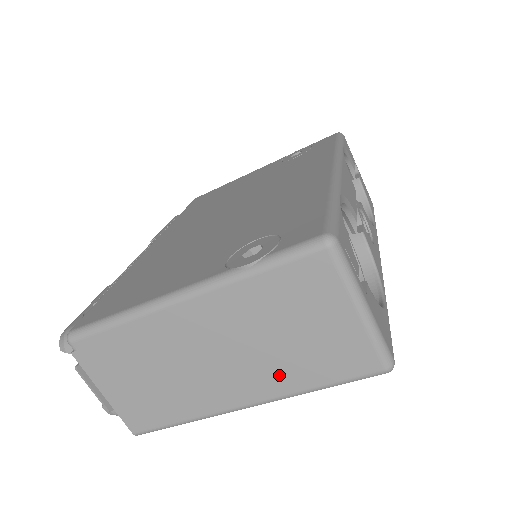
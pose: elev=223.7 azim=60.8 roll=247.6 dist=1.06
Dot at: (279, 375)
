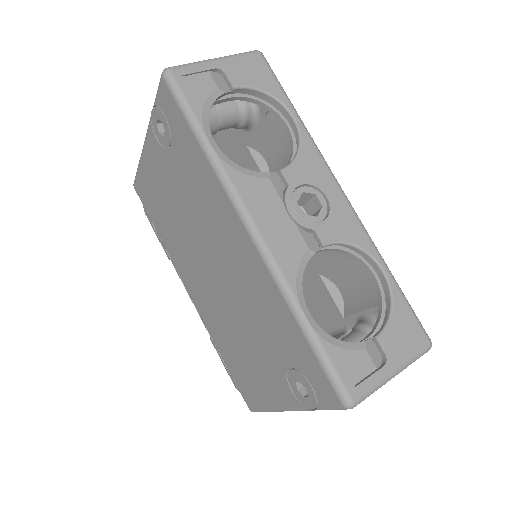
Dot at: occluded
